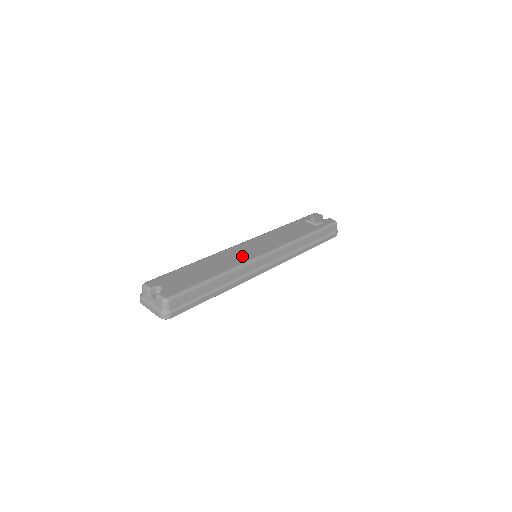
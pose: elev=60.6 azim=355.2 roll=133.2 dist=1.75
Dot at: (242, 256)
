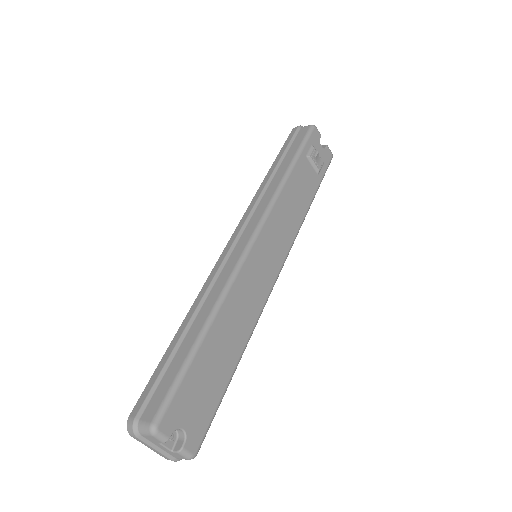
Dot at: (258, 291)
